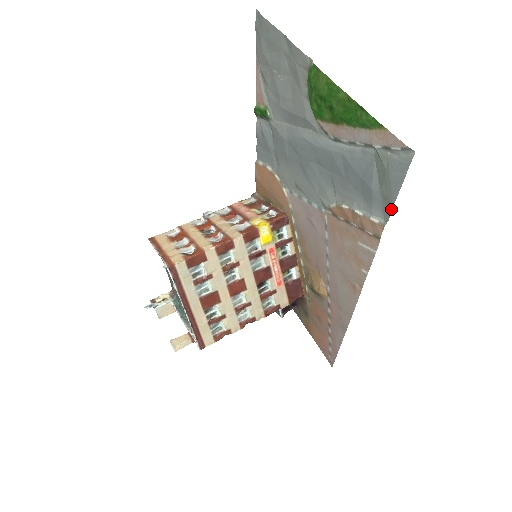
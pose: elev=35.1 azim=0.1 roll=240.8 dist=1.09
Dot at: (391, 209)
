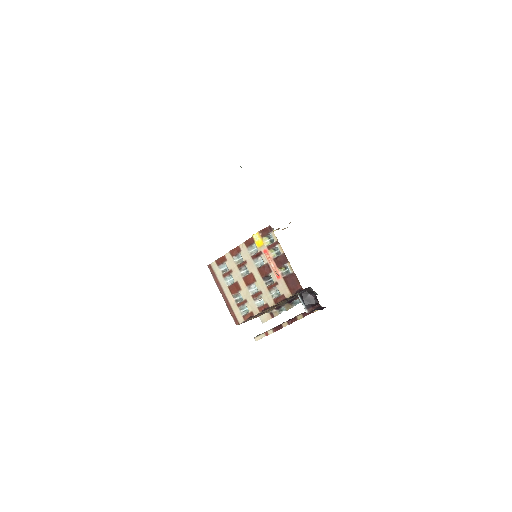
Dot at: occluded
